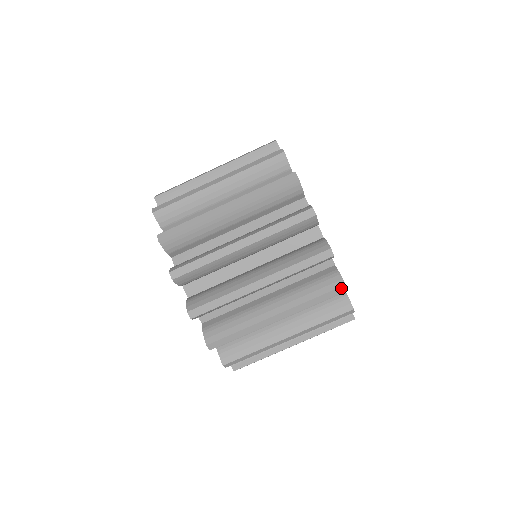
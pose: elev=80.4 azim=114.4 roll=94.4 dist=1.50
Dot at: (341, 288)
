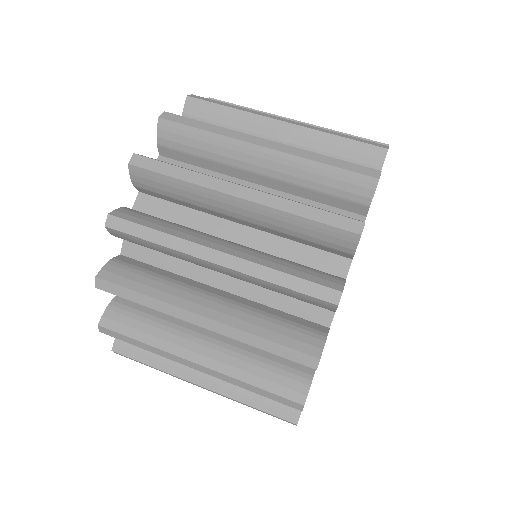
Dot at: (381, 145)
